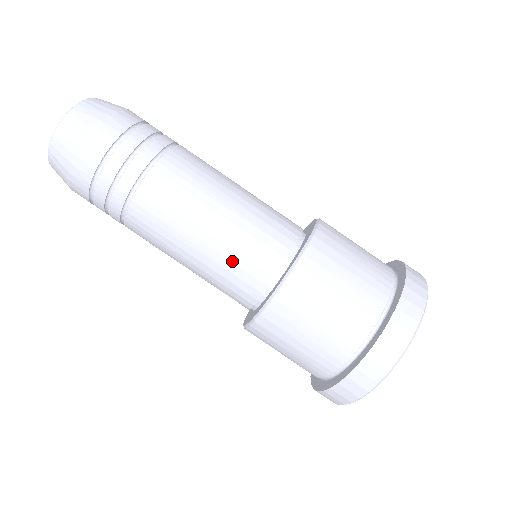
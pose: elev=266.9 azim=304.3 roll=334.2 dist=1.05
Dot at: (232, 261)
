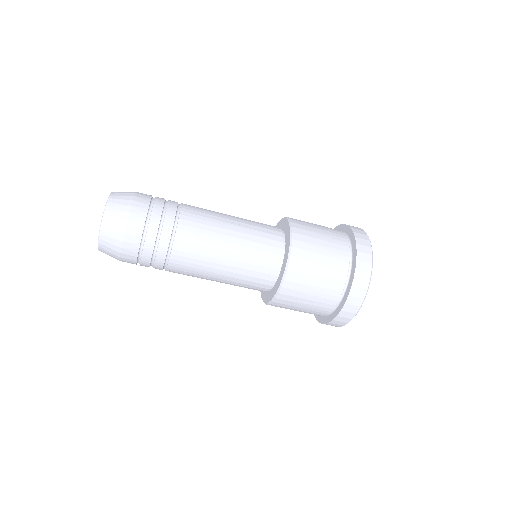
Dot at: (240, 285)
